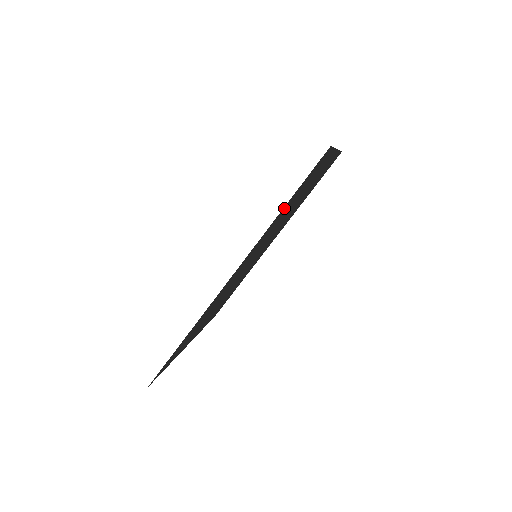
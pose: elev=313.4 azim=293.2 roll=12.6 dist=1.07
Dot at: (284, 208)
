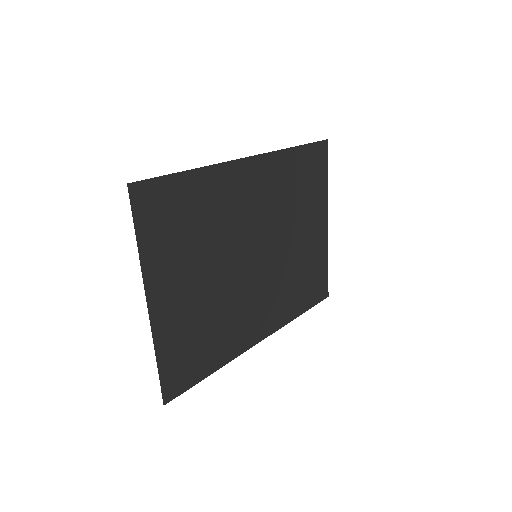
Dot at: (297, 156)
